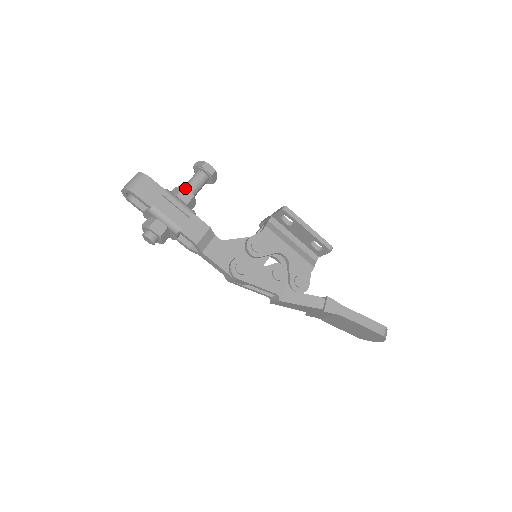
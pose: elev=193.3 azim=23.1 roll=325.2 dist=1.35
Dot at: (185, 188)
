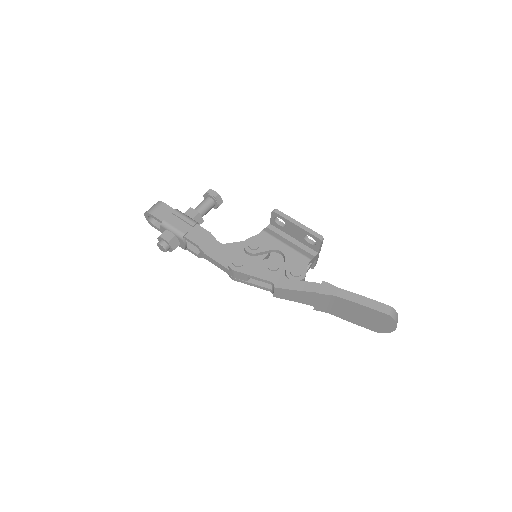
Dot at: (192, 208)
